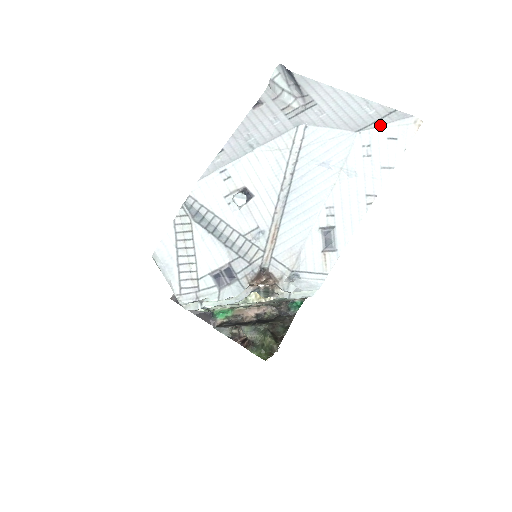
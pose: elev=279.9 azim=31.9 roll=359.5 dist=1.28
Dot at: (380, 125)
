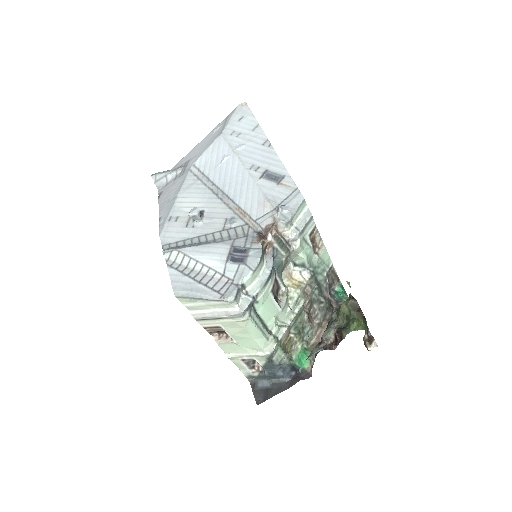
Dot at: (228, 122)
